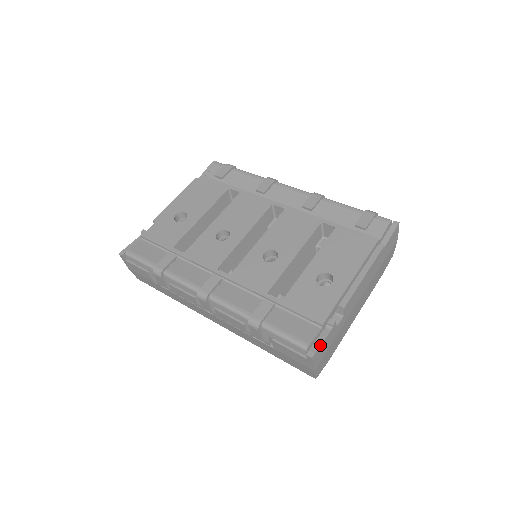
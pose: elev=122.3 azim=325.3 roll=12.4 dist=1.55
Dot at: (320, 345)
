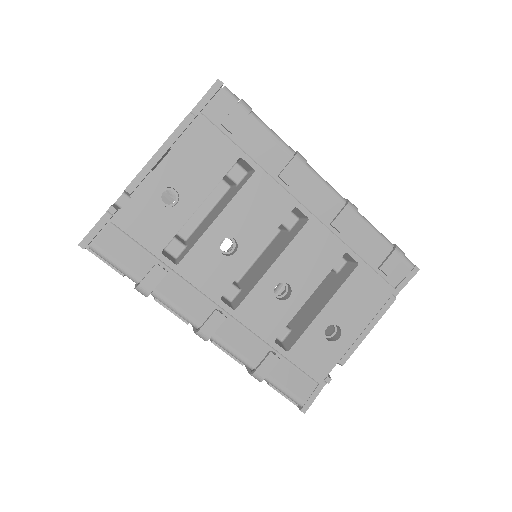
Dot at: (313, 401)
